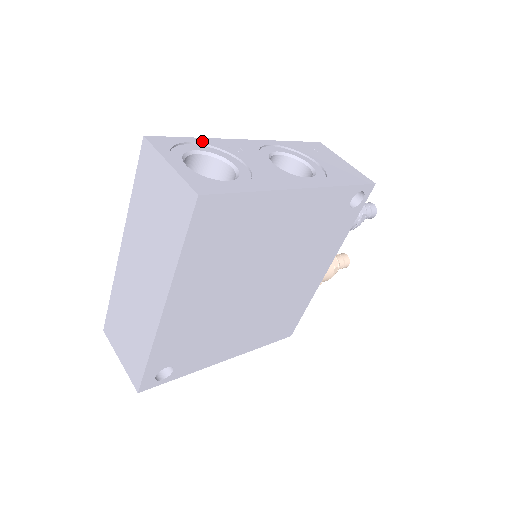
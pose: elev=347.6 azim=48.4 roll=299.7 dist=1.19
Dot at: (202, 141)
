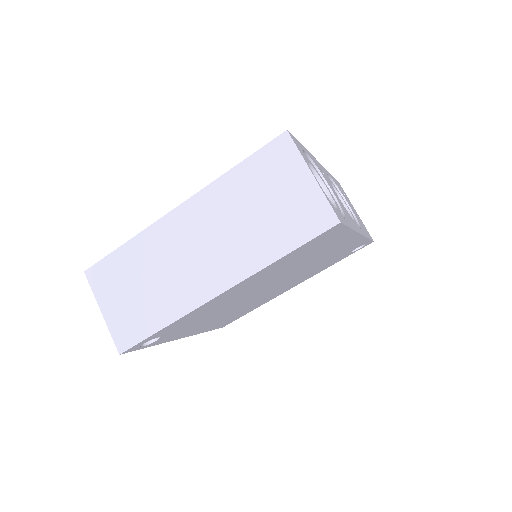
Dot at: (308, 153)
